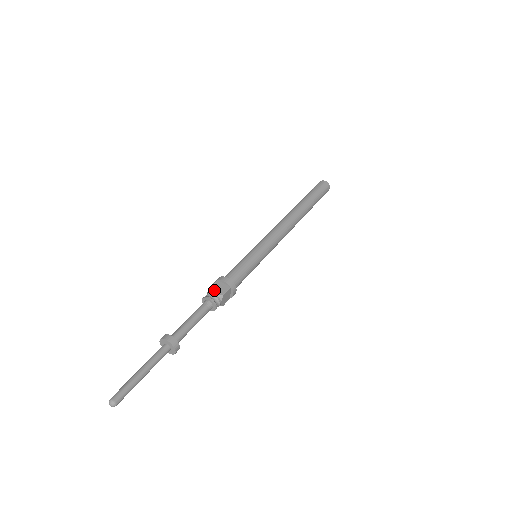
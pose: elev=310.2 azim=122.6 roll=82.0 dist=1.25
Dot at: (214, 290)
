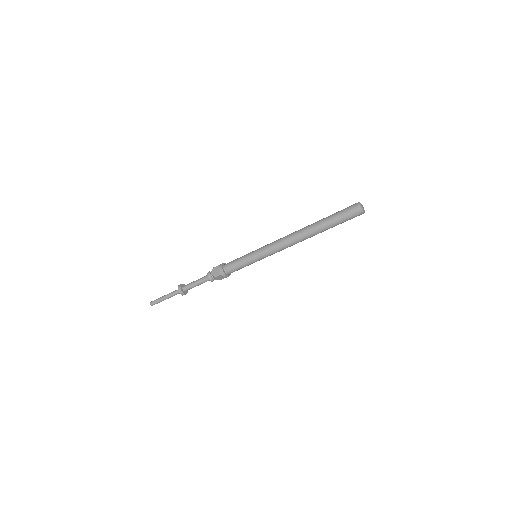
Dot at: (213, 271)
